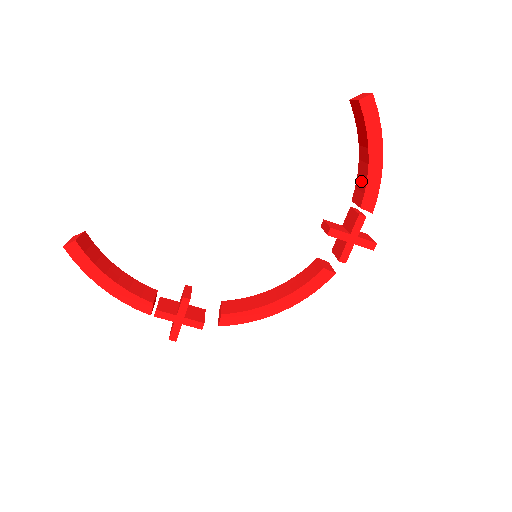
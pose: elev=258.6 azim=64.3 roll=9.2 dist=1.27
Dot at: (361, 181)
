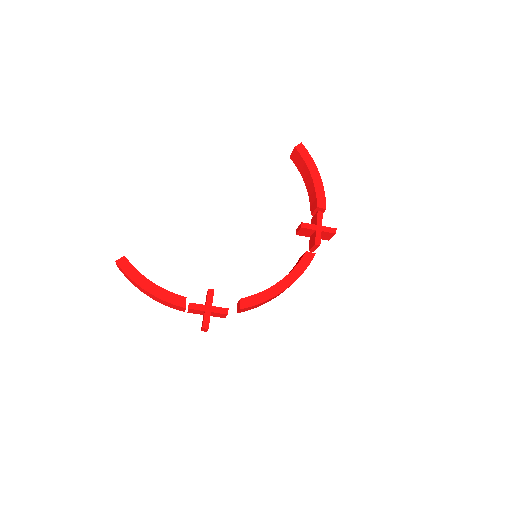
Dot at: (312, 196)
